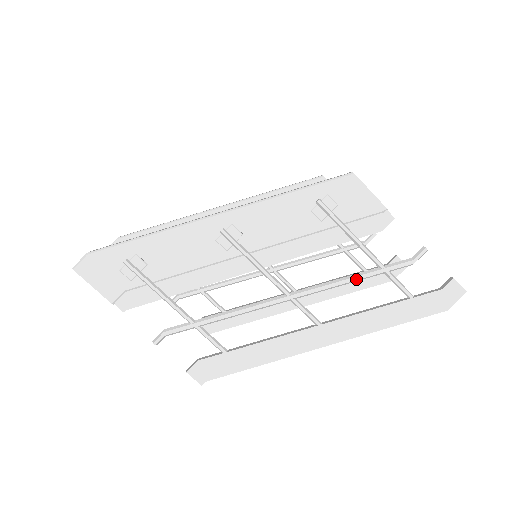
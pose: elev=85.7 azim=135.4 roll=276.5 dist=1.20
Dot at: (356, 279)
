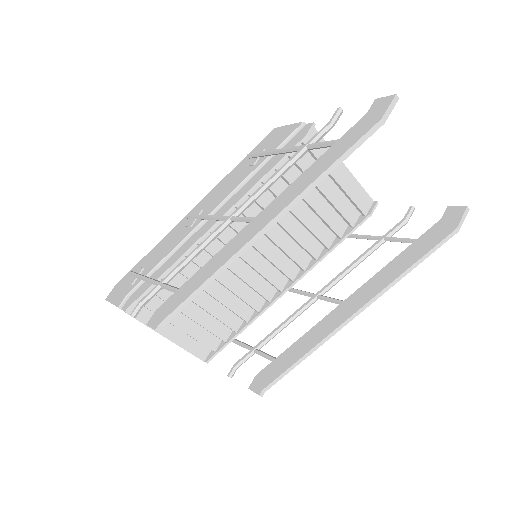
Dot at: (281, 169)
